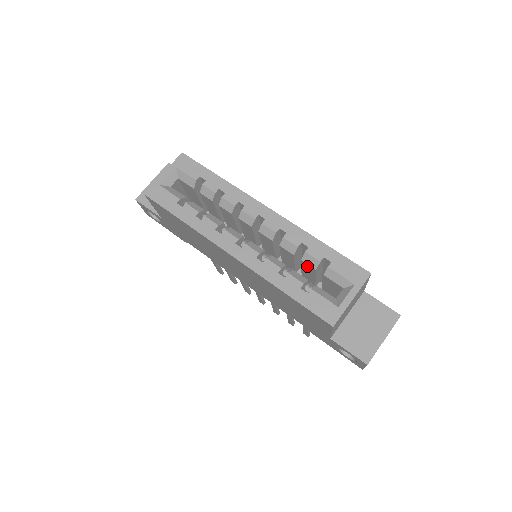
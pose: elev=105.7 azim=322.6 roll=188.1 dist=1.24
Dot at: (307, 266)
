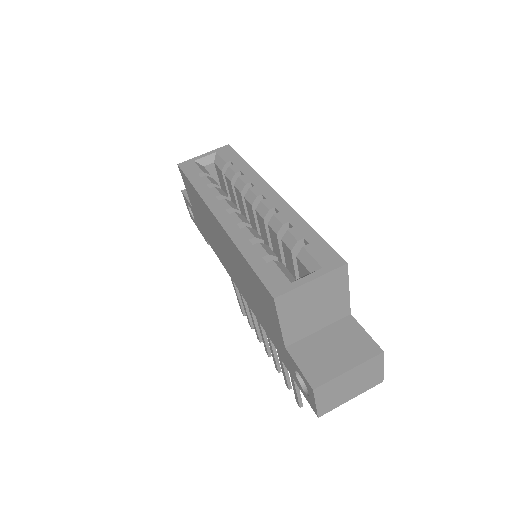
Dot at: (286, 249)
